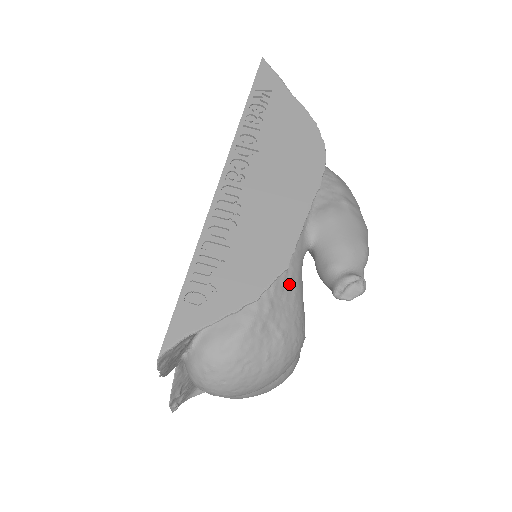
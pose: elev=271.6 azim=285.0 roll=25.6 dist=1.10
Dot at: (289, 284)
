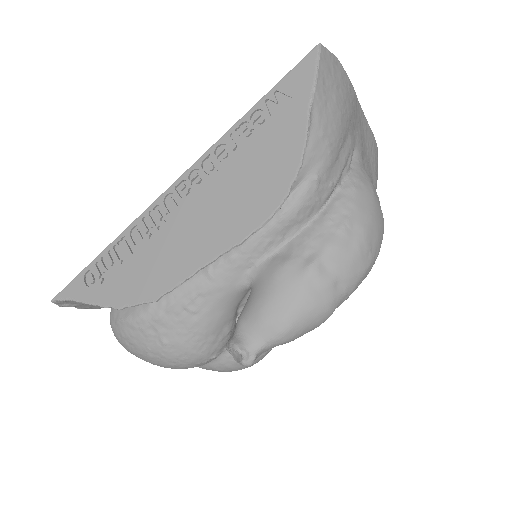
Dot at: (192, 310)
